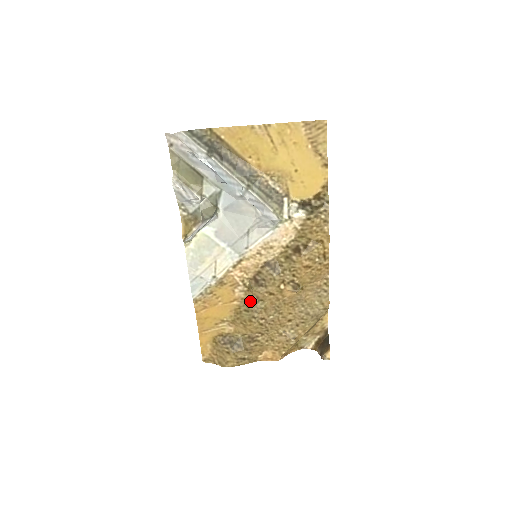
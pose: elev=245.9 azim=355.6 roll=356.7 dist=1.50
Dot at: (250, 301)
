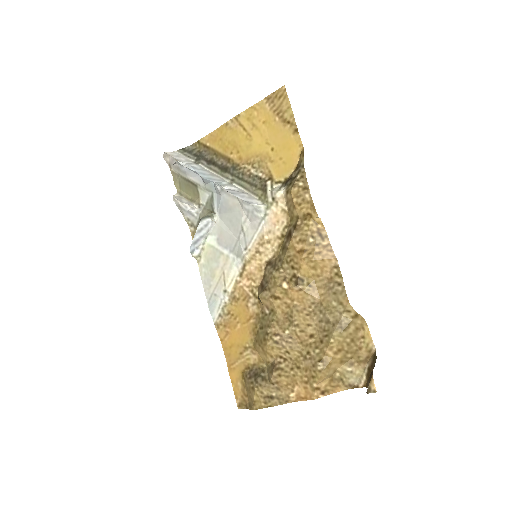
Dot at: (263, 315)
